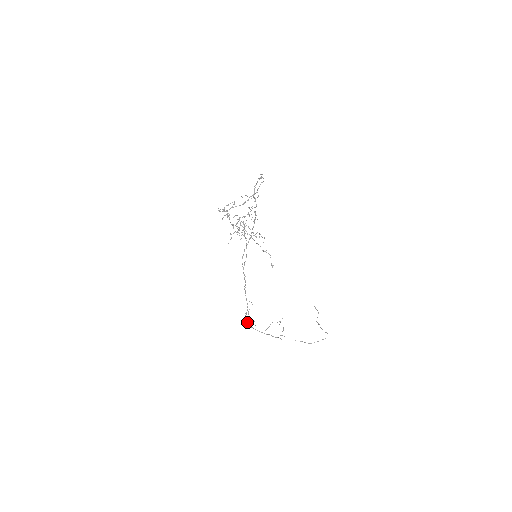
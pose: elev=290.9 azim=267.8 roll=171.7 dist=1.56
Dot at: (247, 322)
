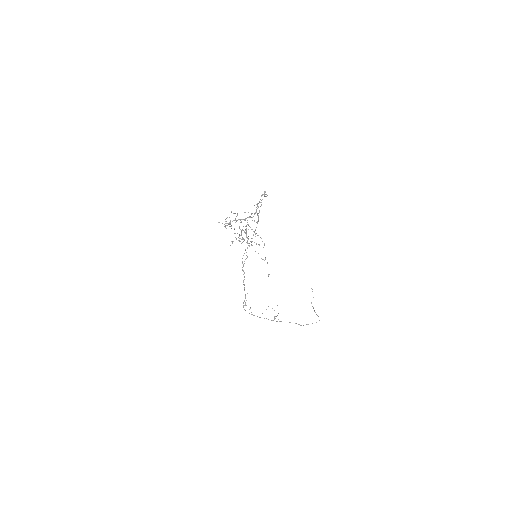
Dot at: (244, 309)
